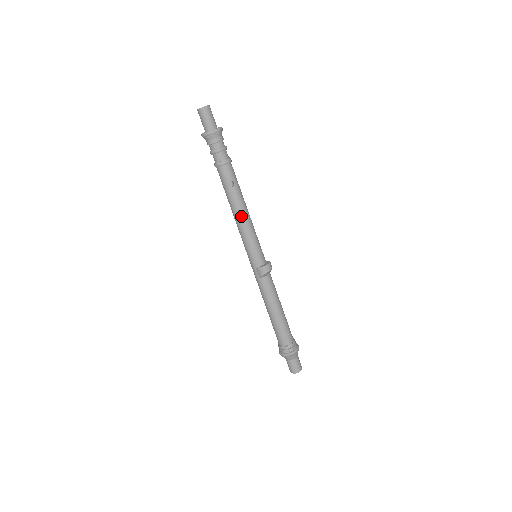
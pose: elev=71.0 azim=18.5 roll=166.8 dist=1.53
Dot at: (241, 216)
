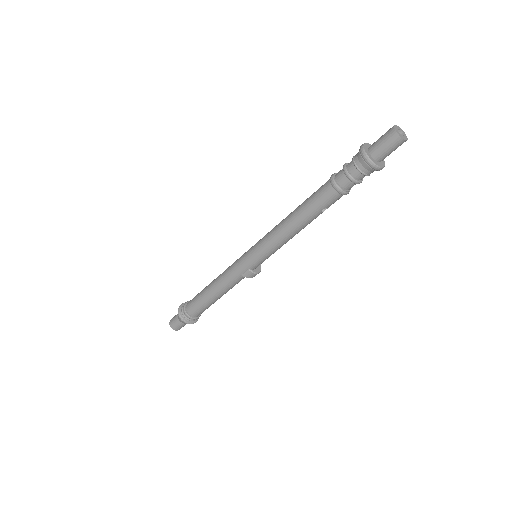
Dot at: (295, 234)
